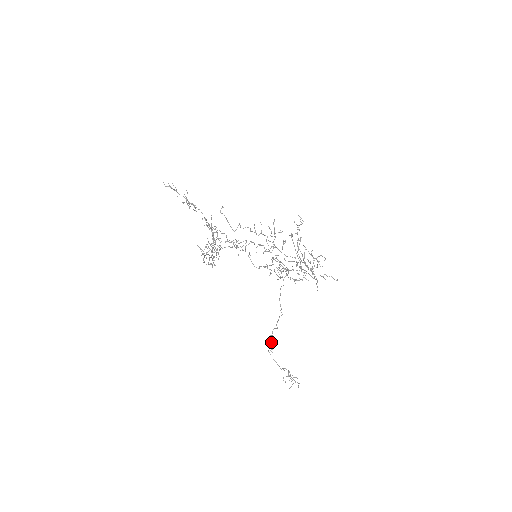
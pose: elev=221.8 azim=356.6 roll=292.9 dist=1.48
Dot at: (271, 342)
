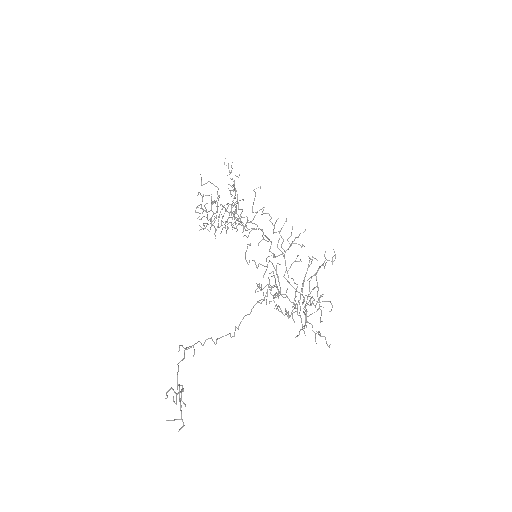
Dot at: (194, 349)
